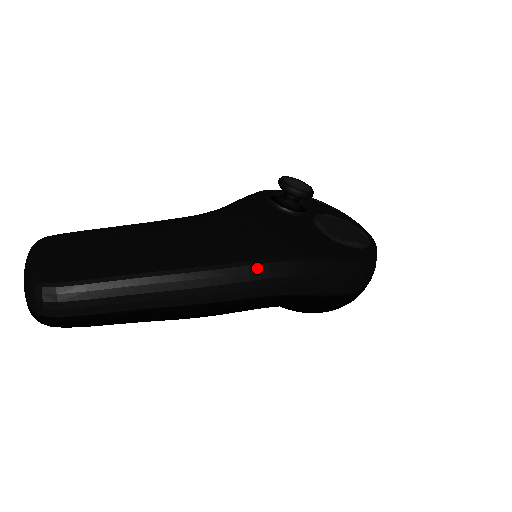
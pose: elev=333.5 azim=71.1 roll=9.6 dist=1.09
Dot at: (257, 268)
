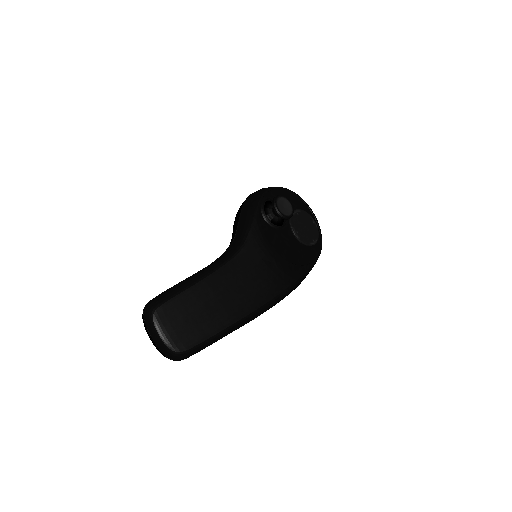
Dot at: (278, 299)
